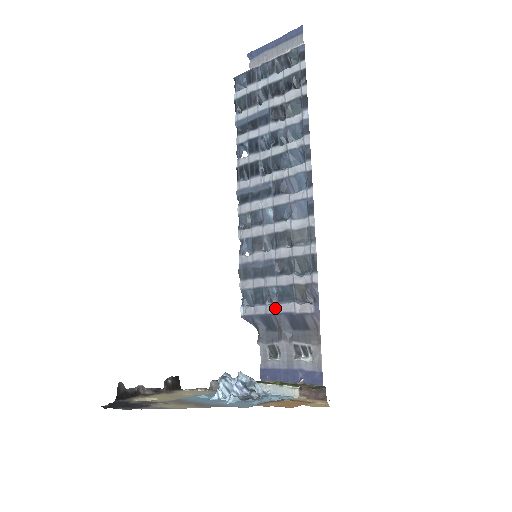
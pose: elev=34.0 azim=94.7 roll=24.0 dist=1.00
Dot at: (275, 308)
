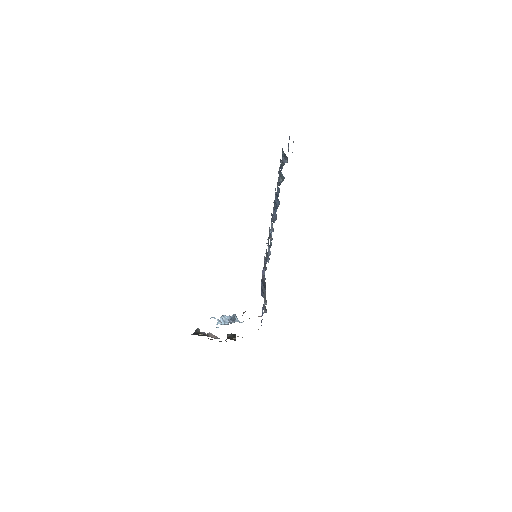
Dot at: occluded
